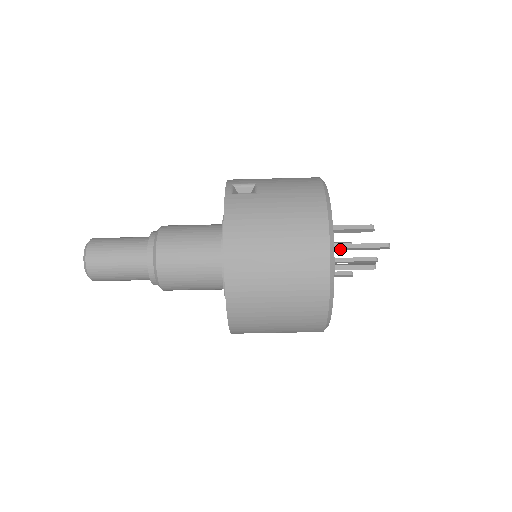
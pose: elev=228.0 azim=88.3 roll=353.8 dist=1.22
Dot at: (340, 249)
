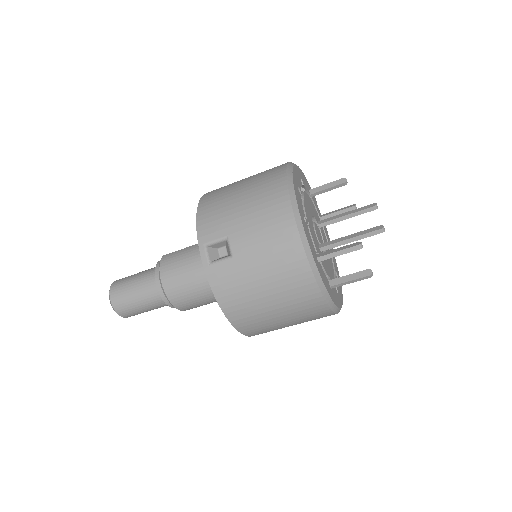
Dot at: (334, 245)
